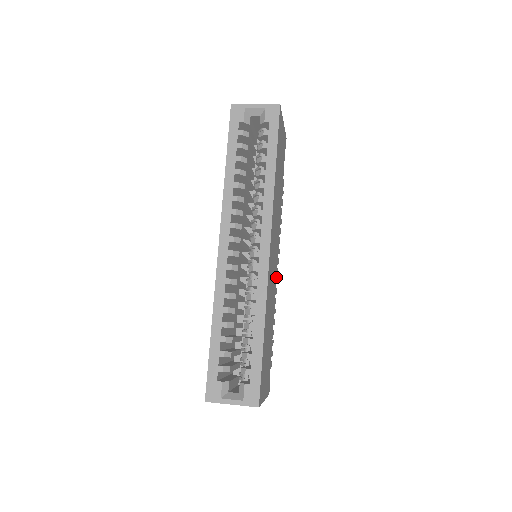
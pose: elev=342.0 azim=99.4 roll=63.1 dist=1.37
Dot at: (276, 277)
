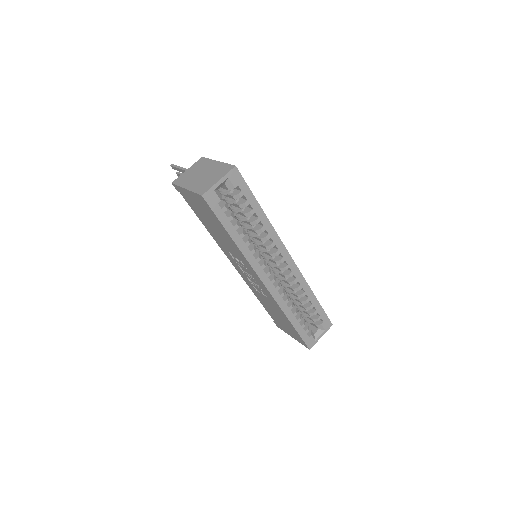
Dot at: occluded
